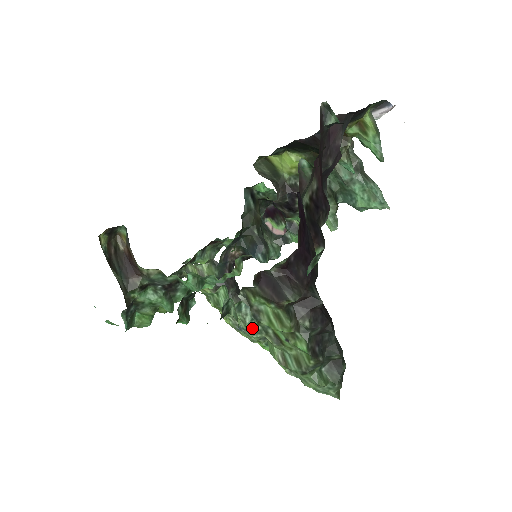
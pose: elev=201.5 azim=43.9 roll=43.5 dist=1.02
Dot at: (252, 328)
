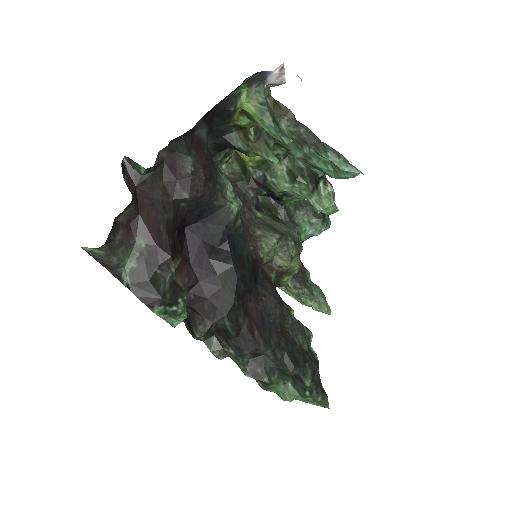
Dot at: occluded
